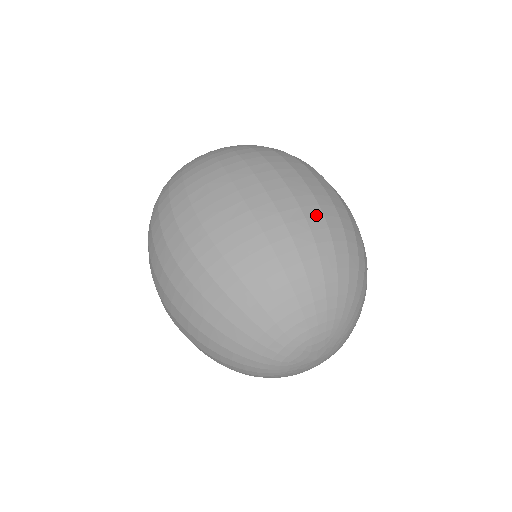
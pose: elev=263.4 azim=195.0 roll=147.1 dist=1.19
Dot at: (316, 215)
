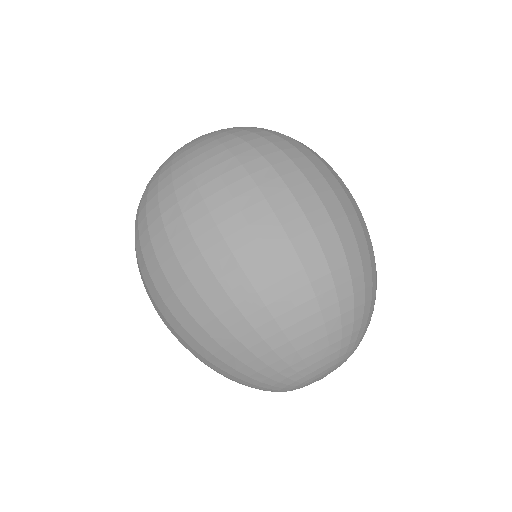
Dot at: (293, 271)
